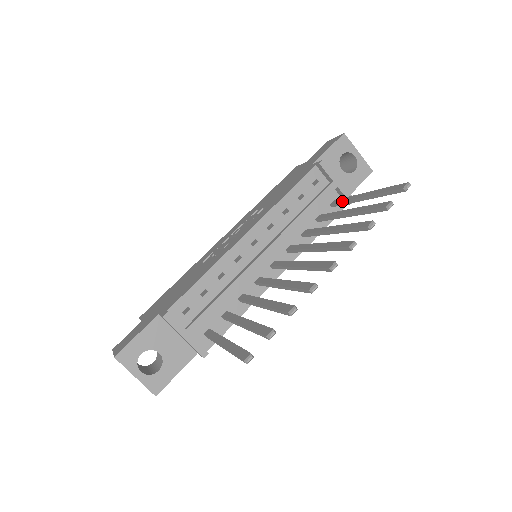
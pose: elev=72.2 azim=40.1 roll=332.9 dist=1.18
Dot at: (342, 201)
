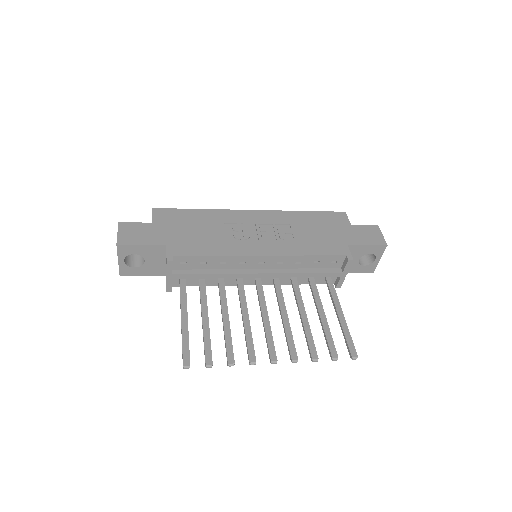
Dot at: (331, 292)
